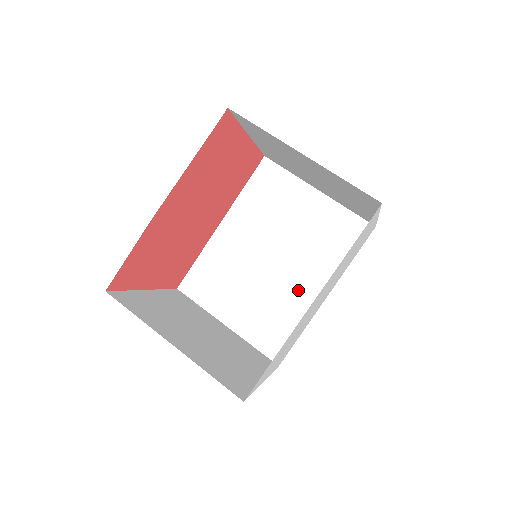
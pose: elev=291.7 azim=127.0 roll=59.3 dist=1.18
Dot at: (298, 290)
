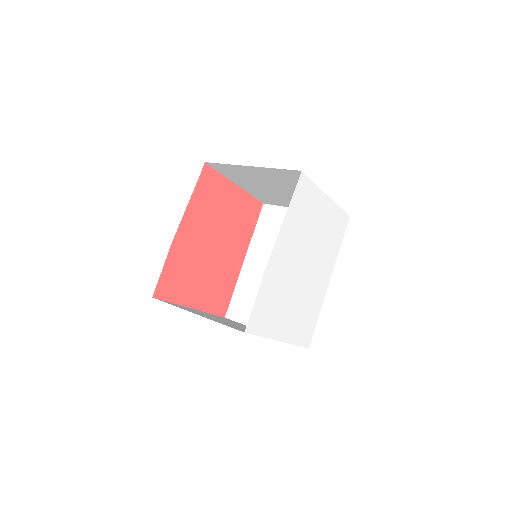
Dot at: occluded
